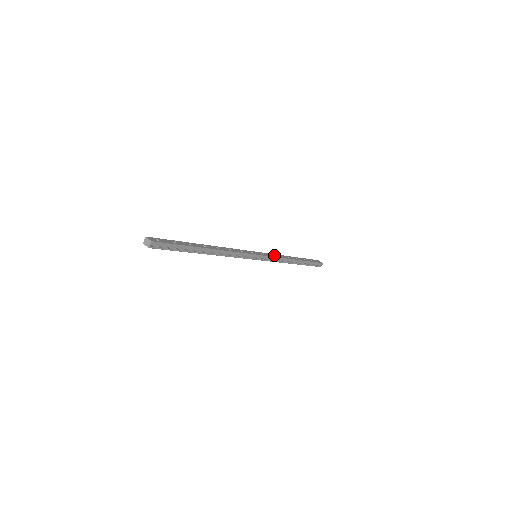
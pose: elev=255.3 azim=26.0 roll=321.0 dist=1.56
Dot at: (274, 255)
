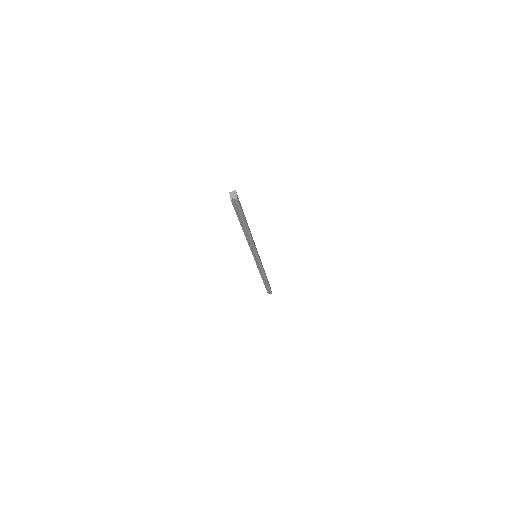
Dot at: occluded
